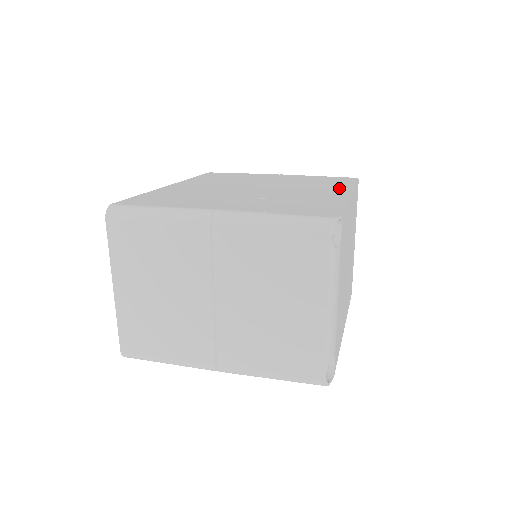
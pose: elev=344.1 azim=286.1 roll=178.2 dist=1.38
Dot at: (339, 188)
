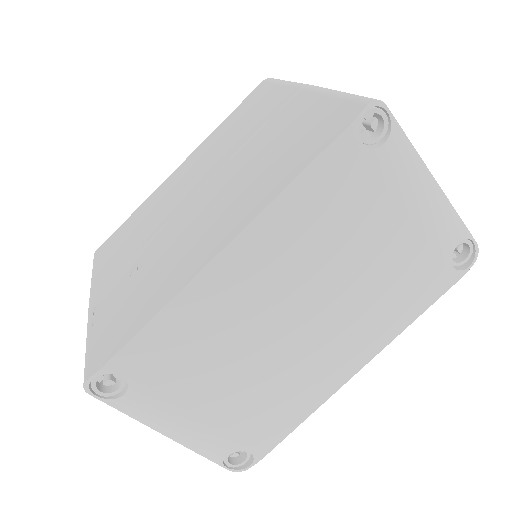
Dot at: (245, 210)
